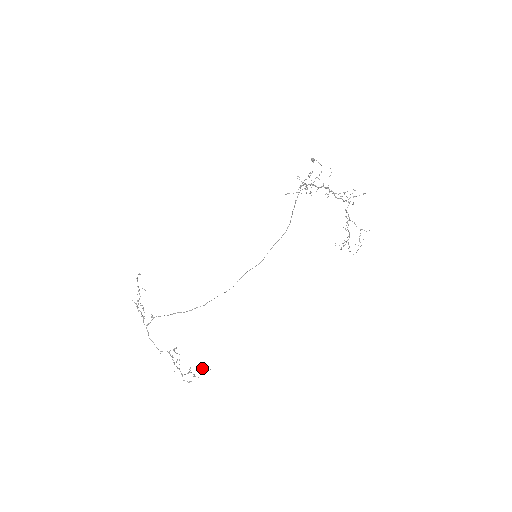
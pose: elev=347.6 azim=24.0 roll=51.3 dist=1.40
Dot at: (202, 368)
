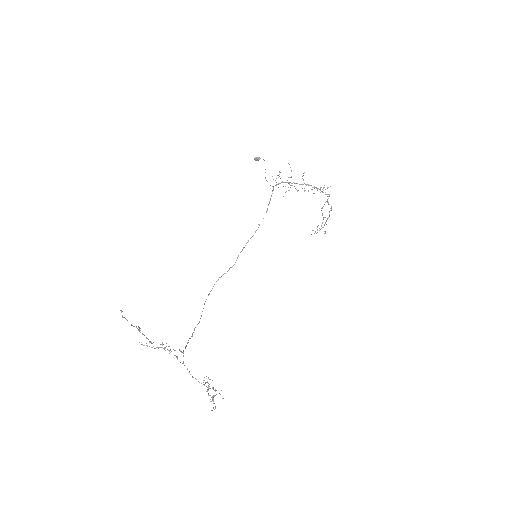
Dot at: occluded
